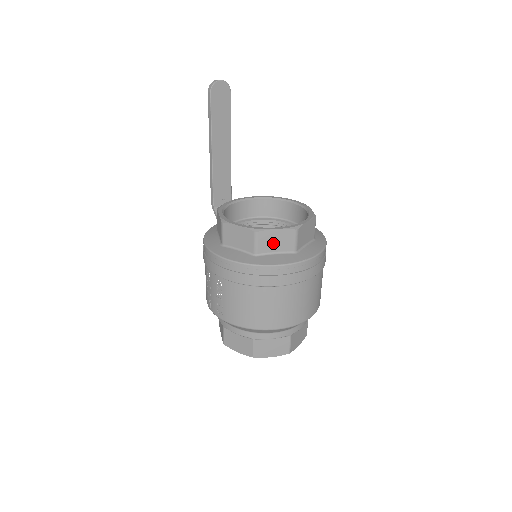
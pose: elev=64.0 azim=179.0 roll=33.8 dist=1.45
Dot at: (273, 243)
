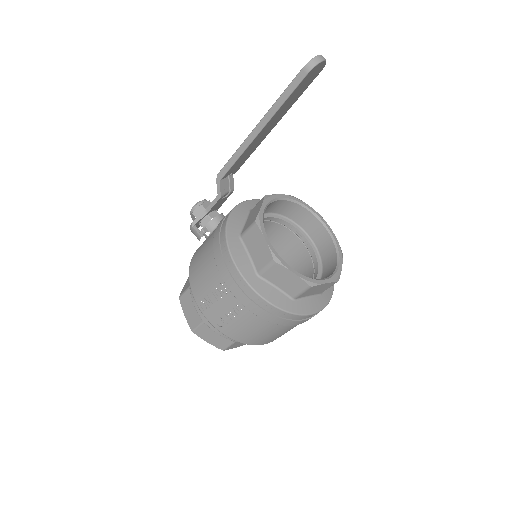
Dot at: (314, 291)
